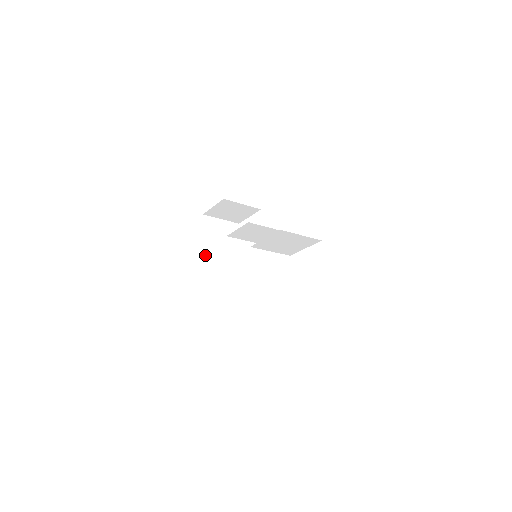
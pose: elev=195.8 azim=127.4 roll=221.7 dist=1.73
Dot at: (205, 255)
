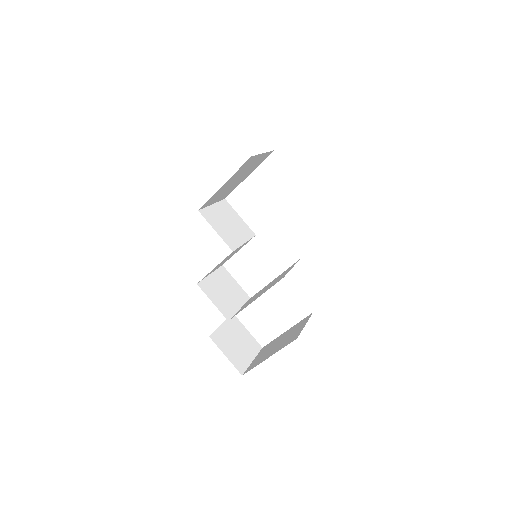
Dot at: (210, 198)
